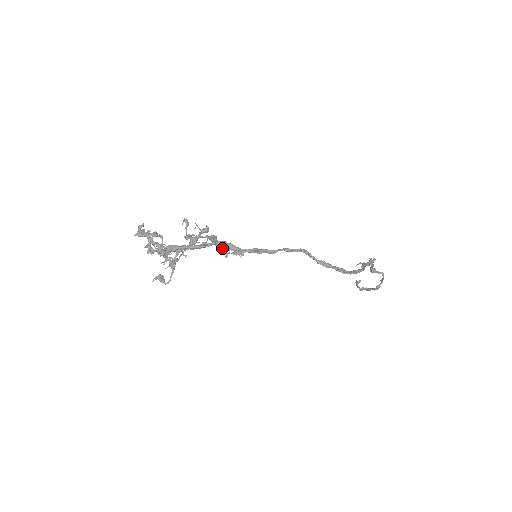
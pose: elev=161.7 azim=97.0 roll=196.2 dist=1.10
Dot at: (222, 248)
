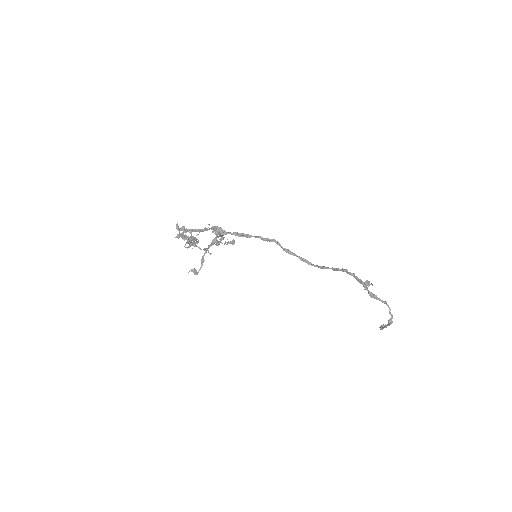
Dot at: (215, 230)
